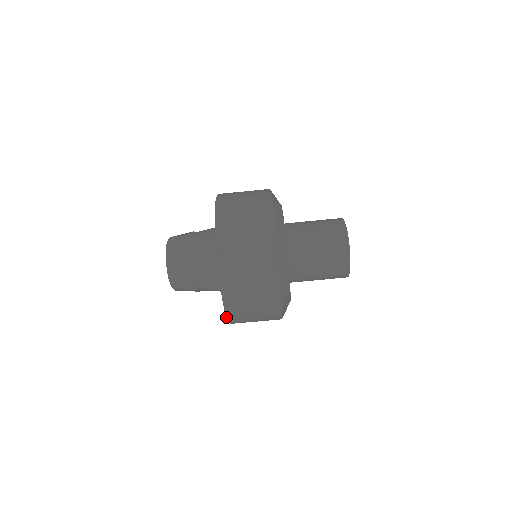
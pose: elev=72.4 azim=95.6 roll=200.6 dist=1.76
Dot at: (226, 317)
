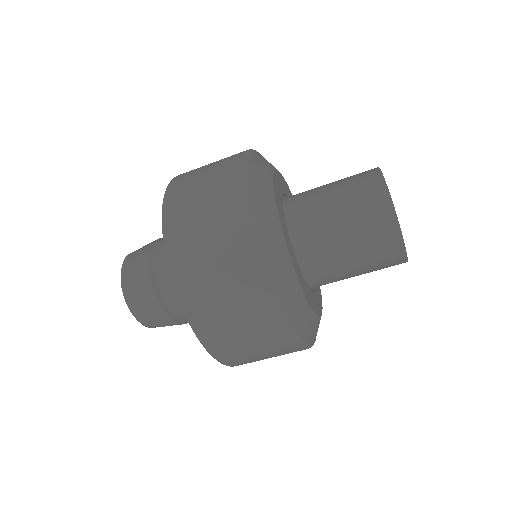
Dot at: (210, 354)
